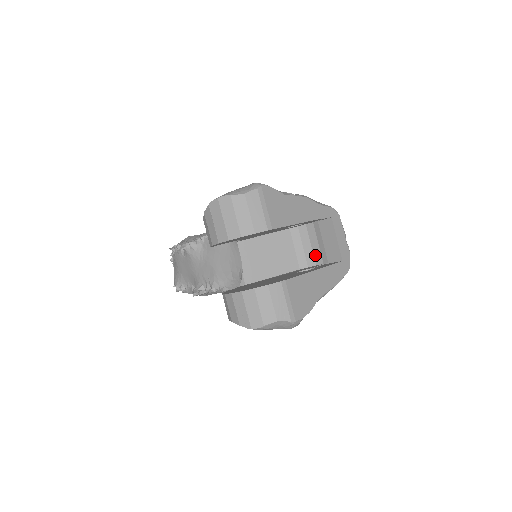
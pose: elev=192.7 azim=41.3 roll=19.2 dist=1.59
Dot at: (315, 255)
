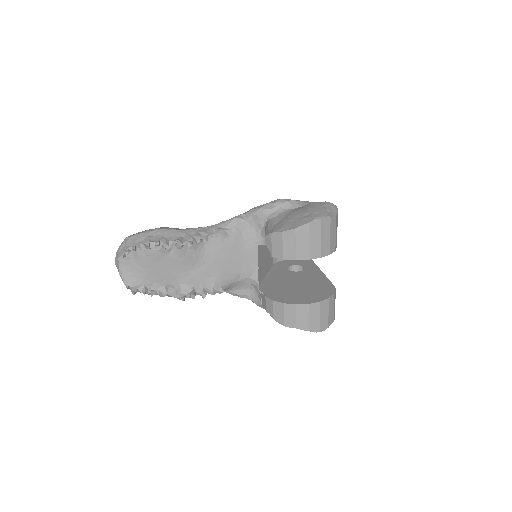
Dot at: occluded
